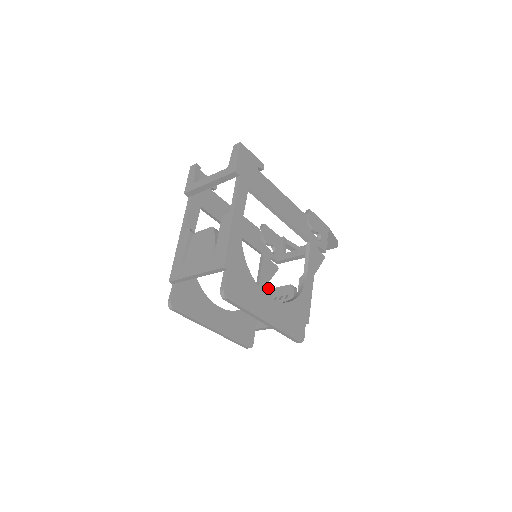
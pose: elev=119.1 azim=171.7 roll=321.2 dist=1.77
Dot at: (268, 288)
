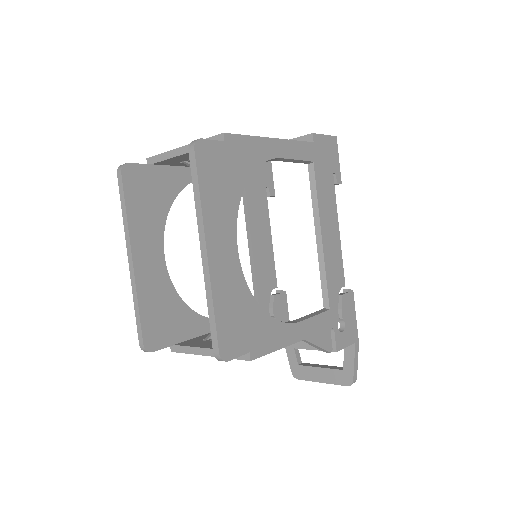
Dot at: occluded
